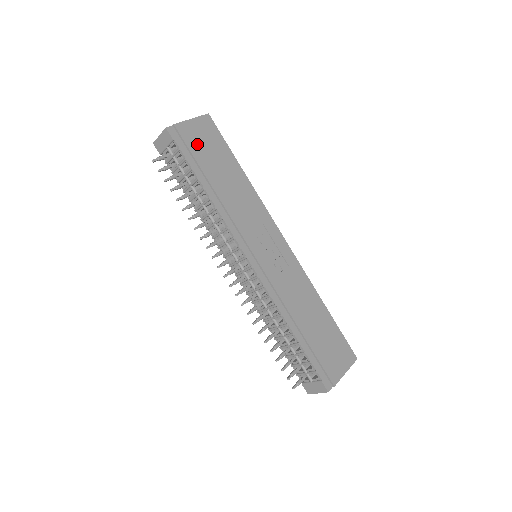
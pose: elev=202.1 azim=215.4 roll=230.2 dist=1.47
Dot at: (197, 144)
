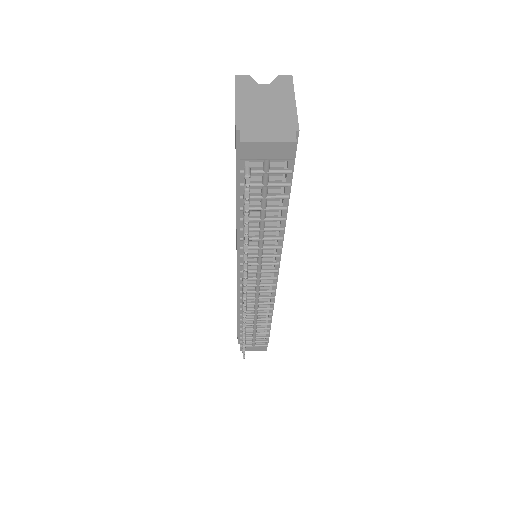
Dot at: occluded
